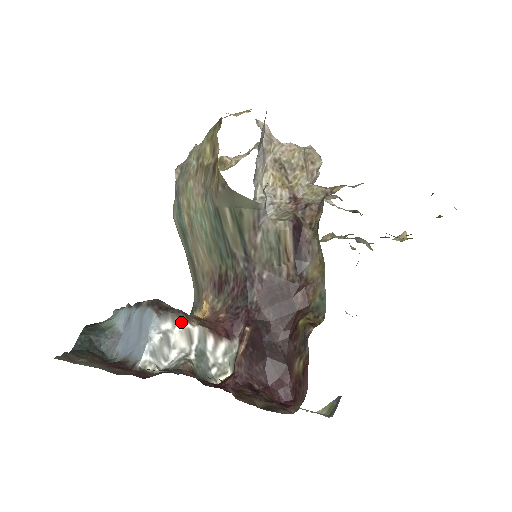
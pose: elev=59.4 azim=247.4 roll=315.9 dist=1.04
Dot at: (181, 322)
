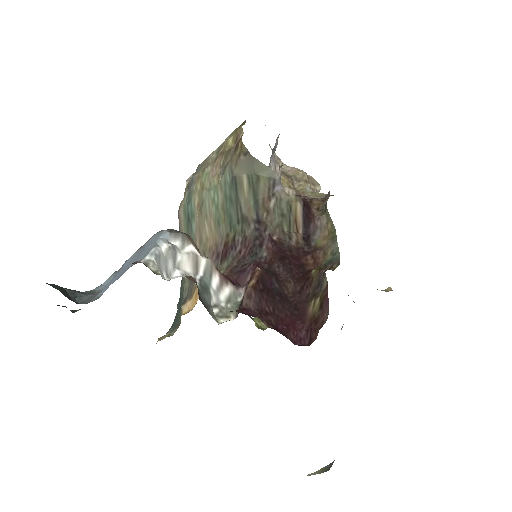
Dot at: (190, 246)
